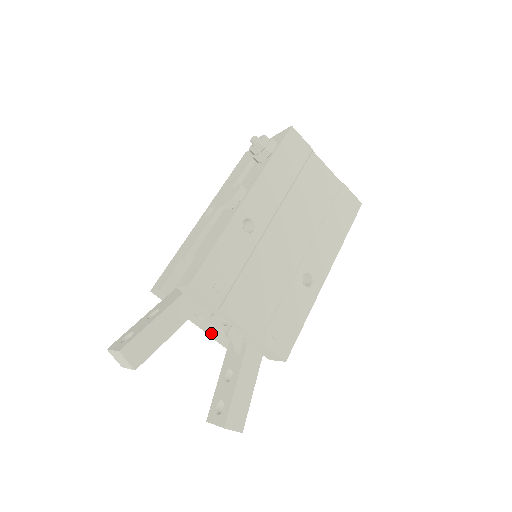
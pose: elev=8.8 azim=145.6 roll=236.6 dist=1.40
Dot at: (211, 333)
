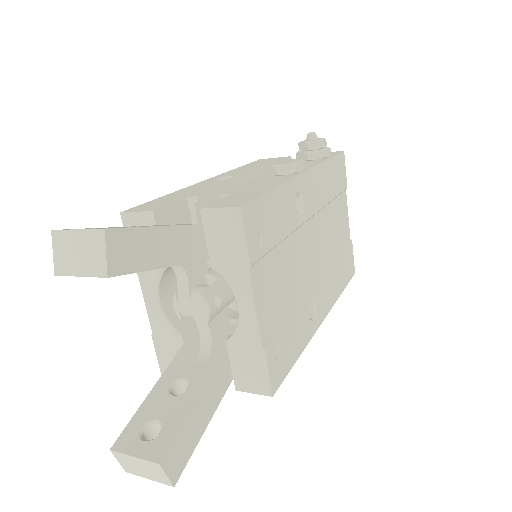
Dot at: (179, 313)
